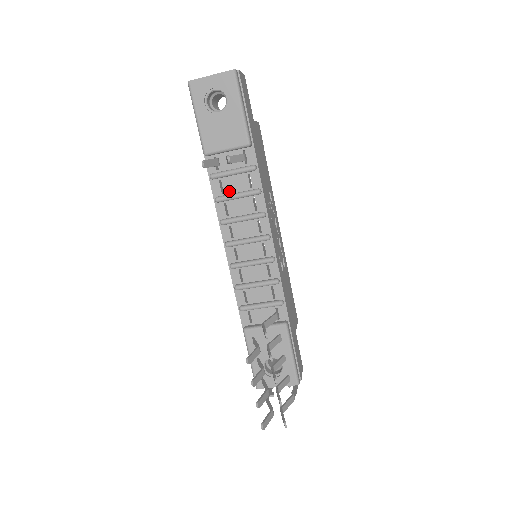
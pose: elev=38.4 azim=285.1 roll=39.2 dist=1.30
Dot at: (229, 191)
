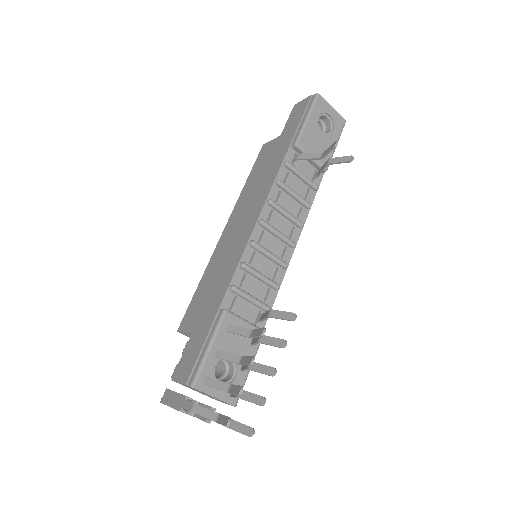
Dot at: (289, 185)
